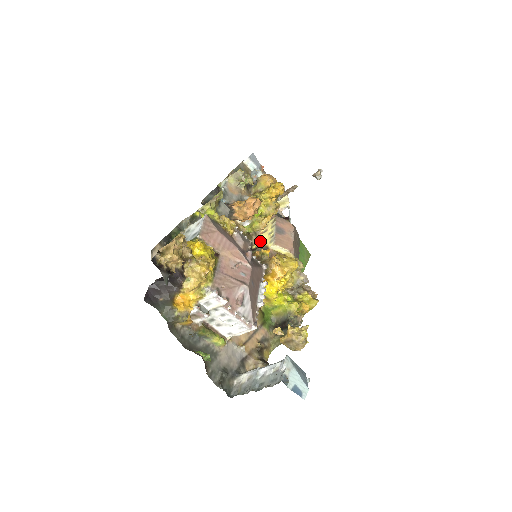
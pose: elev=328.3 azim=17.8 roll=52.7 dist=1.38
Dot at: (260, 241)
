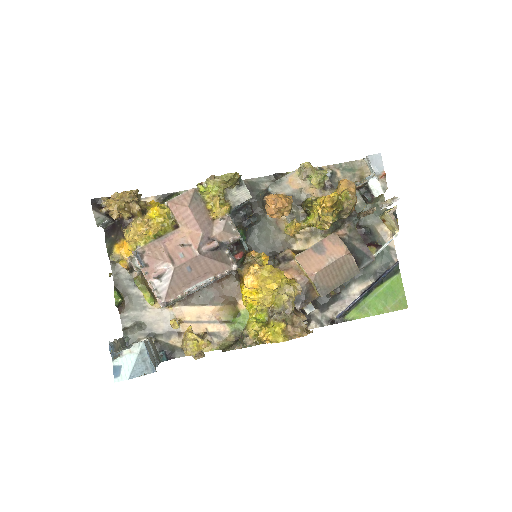
Dot at: occluded
